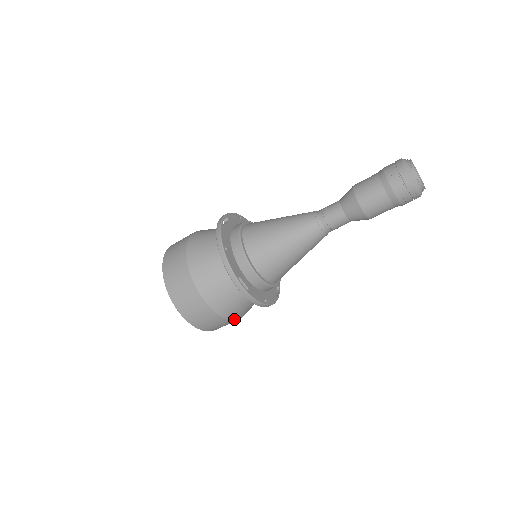
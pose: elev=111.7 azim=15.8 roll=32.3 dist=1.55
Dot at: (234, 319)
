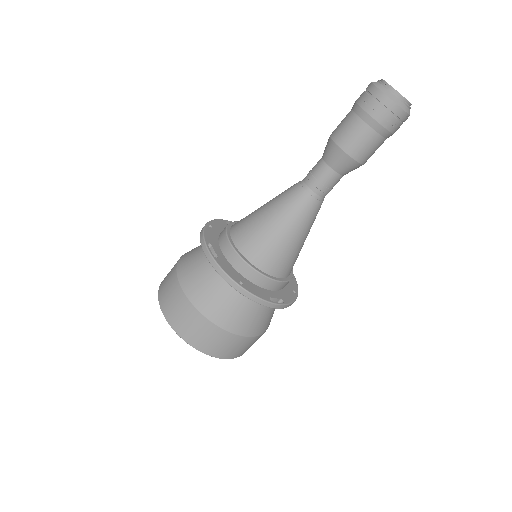
Dot at: occluded
